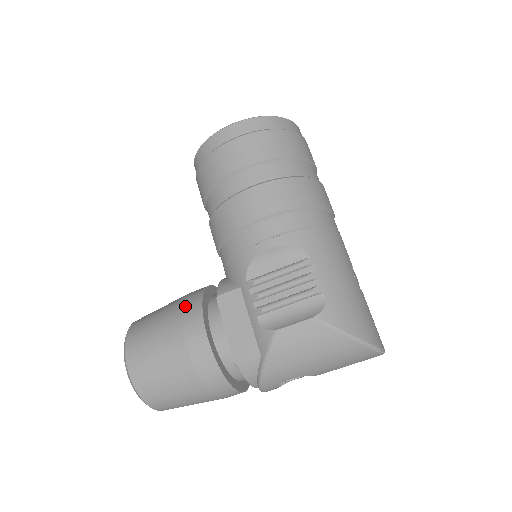
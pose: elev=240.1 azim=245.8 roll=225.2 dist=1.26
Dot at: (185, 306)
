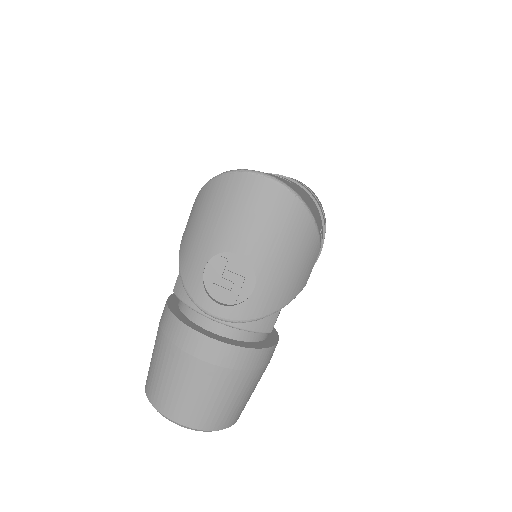
Dot at: occluded
